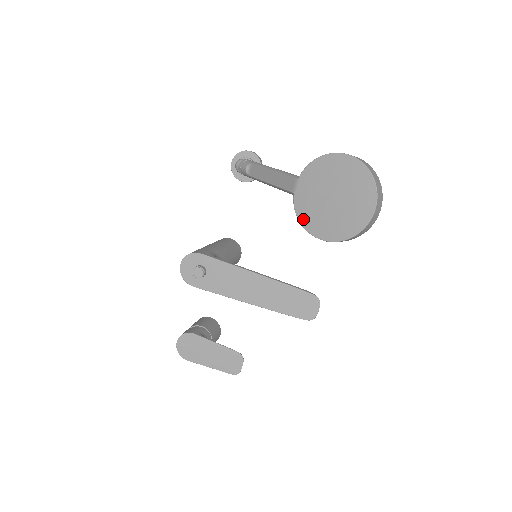
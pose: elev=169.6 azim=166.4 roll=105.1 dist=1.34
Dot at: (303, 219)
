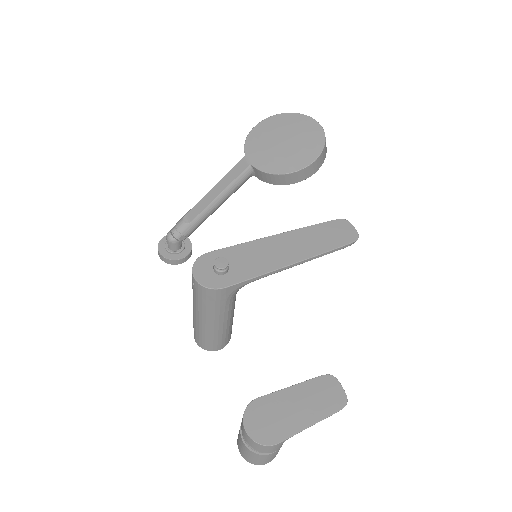
Dot at: (276, 170)
